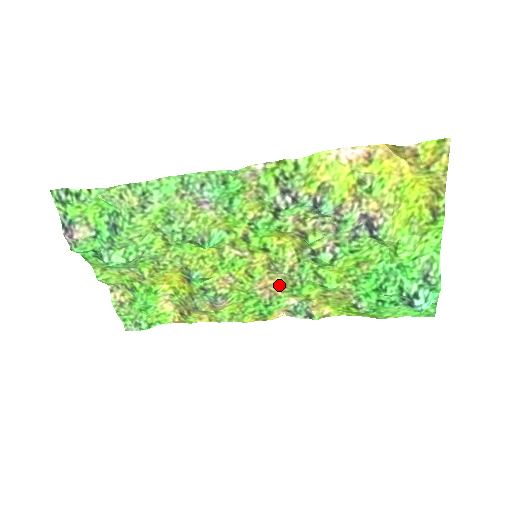
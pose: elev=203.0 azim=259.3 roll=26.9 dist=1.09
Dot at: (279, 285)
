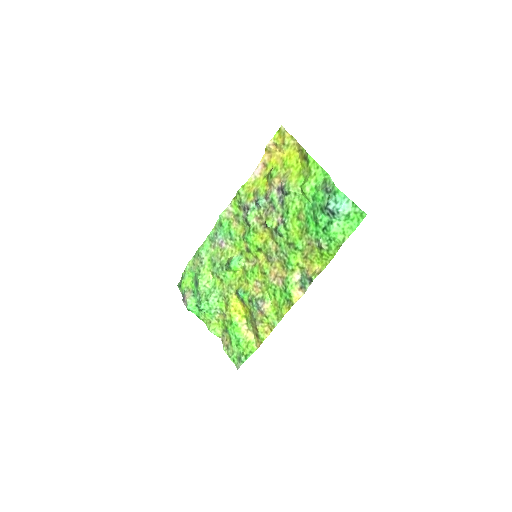
Dot at: (281, 270)
